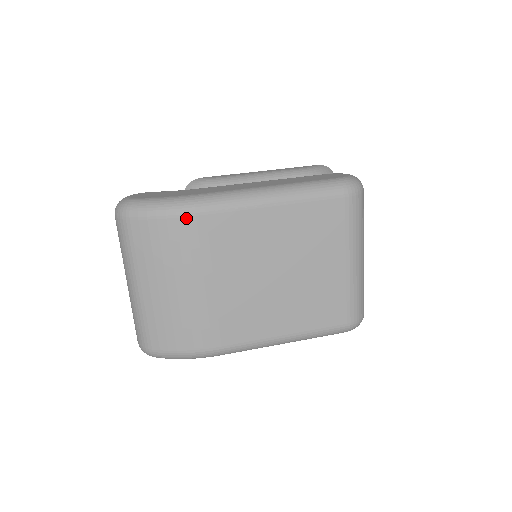
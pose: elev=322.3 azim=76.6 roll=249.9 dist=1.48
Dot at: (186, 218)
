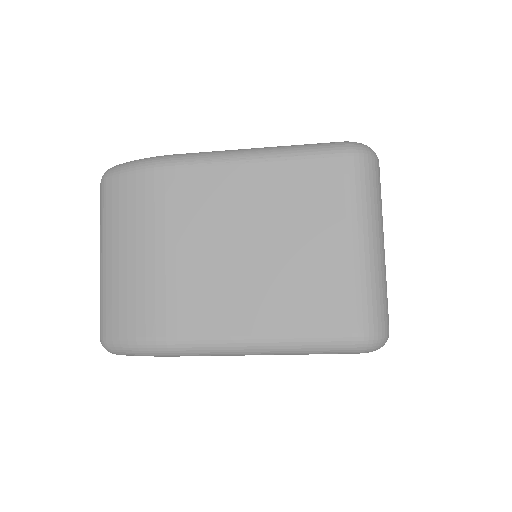
Dot at: (154, 172)
